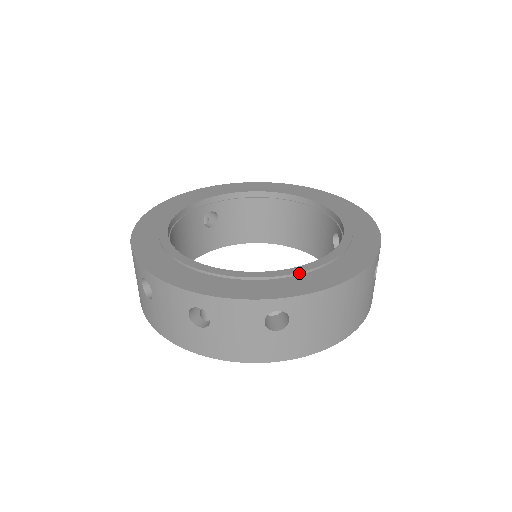
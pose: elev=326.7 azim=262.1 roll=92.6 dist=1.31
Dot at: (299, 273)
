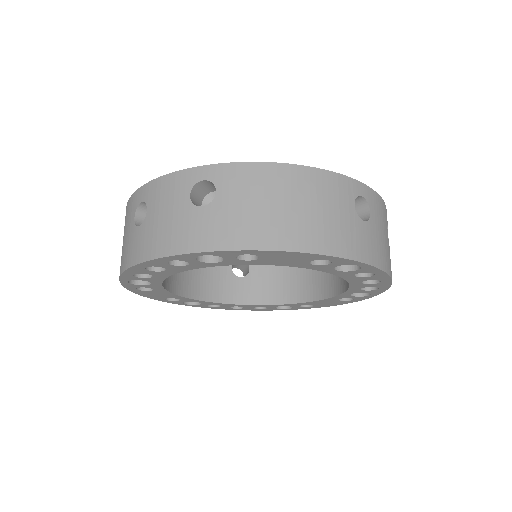
Dot at: occluded
